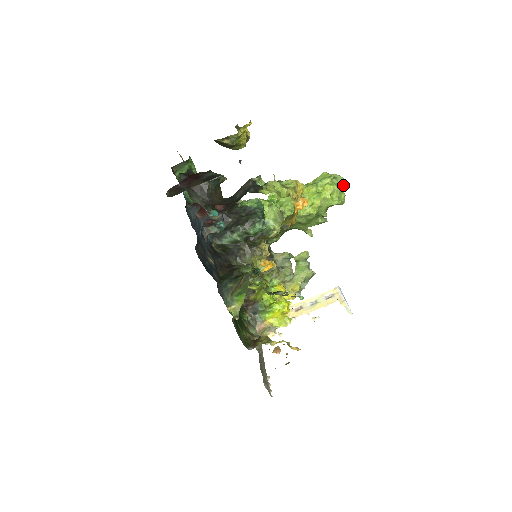
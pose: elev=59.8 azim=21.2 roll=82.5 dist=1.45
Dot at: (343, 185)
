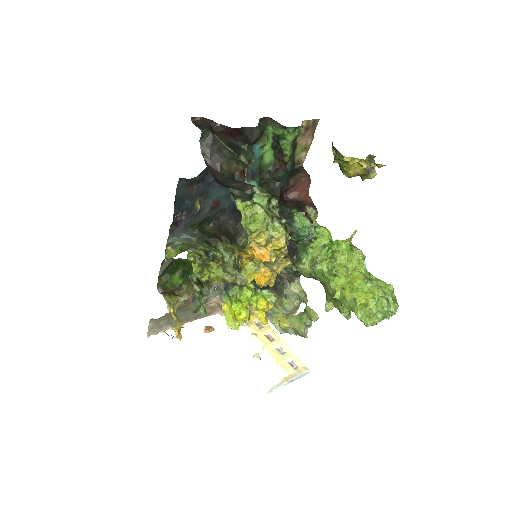
Dot at: (389, 315)
